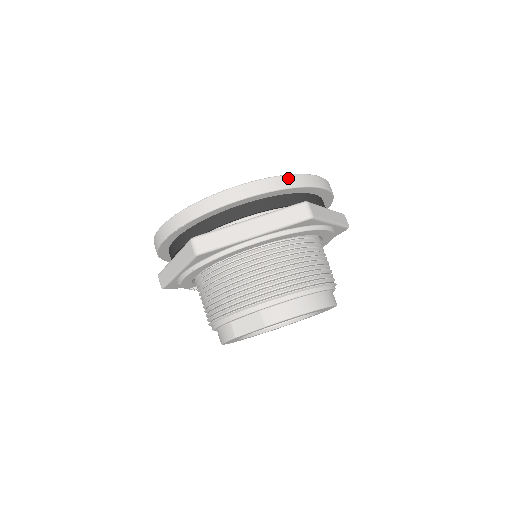
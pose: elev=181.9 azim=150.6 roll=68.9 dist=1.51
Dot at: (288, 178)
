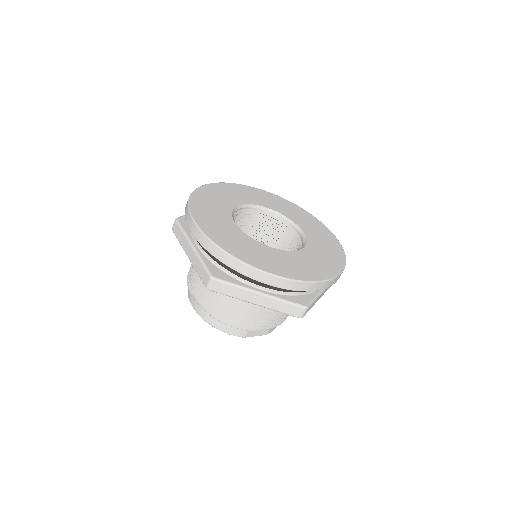
Dot at: occluded
